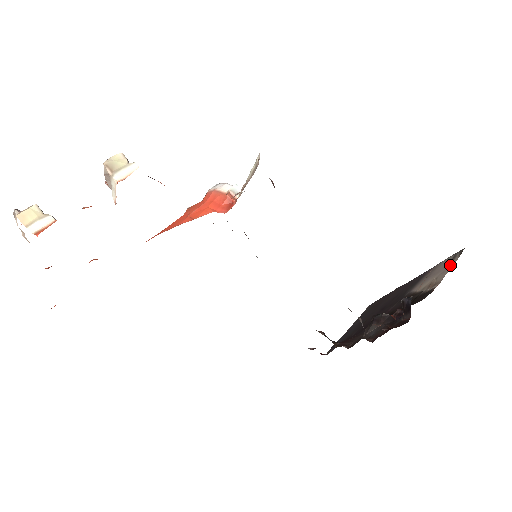
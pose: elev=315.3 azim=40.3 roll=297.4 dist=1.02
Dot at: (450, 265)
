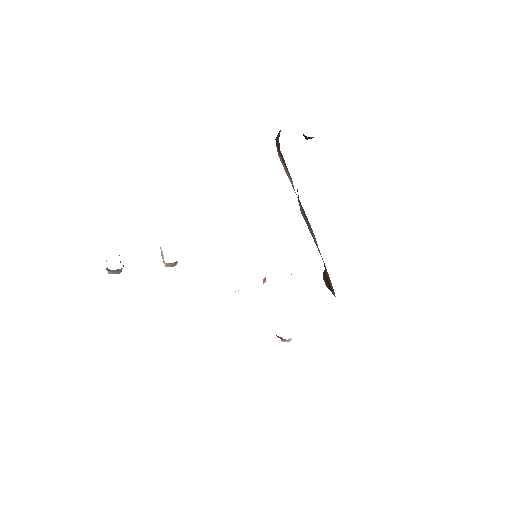
Dot at: occluded
